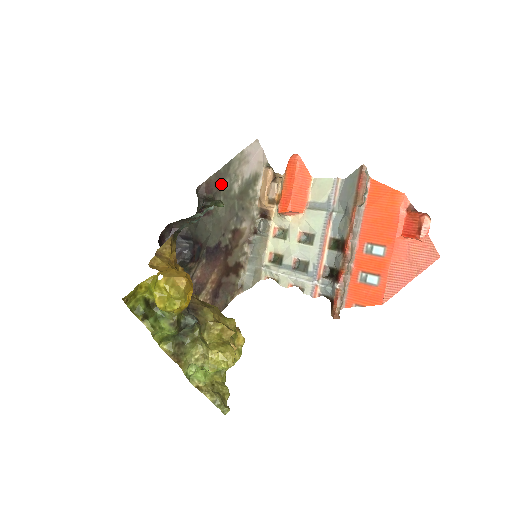
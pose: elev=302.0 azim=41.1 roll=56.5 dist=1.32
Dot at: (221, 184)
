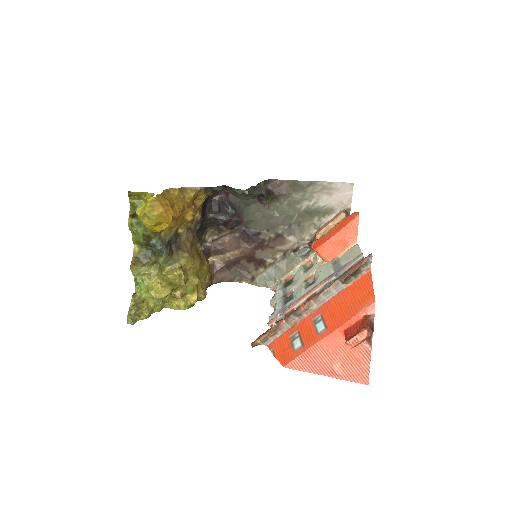
Dot at: (293, 192)
